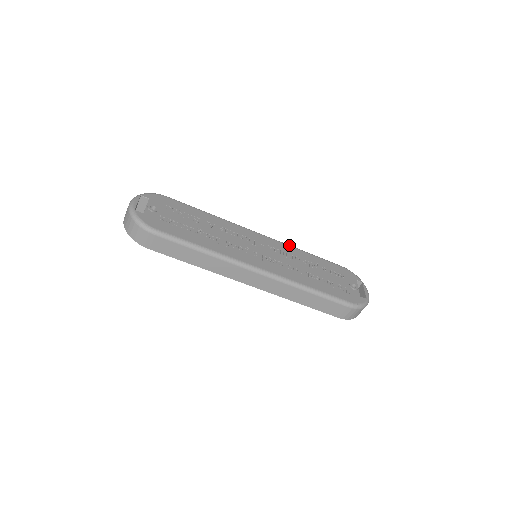
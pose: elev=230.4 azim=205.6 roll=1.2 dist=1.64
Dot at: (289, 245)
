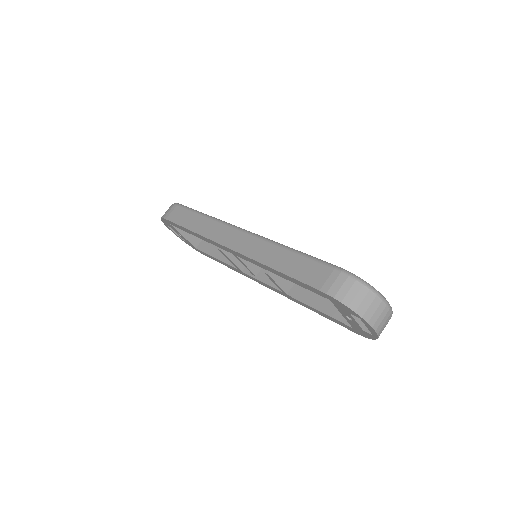
Dot at: occluded
